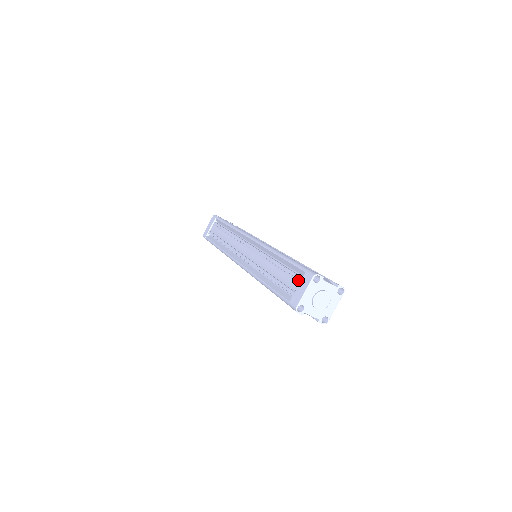
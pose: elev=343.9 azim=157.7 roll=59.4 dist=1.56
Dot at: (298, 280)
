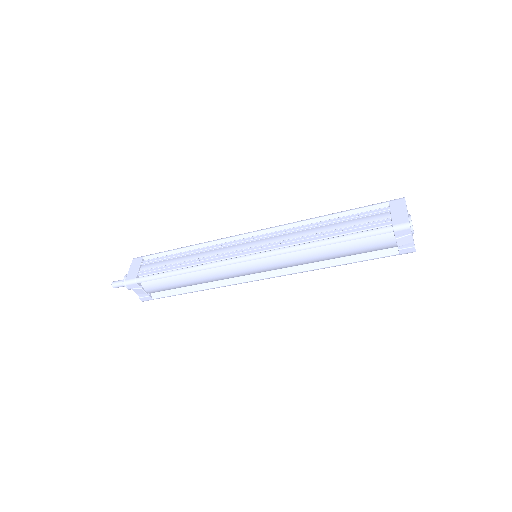
Dot at: (386, 210)
